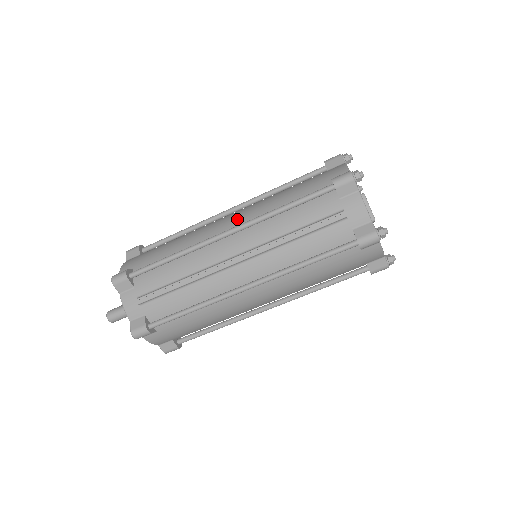
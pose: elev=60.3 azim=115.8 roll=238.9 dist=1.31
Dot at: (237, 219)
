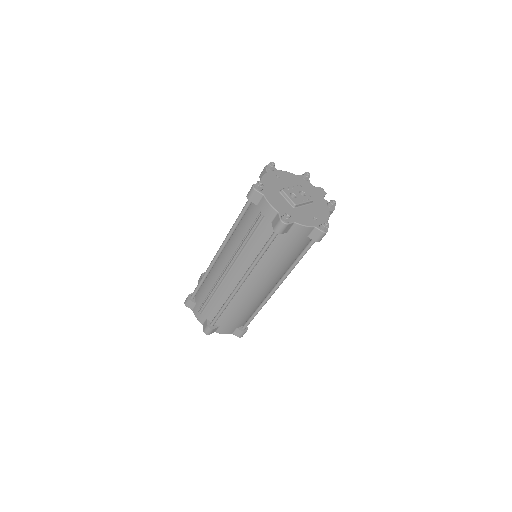
Dot at: occluded
